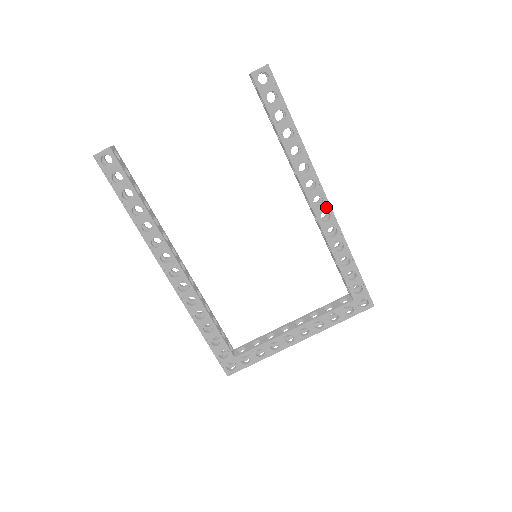
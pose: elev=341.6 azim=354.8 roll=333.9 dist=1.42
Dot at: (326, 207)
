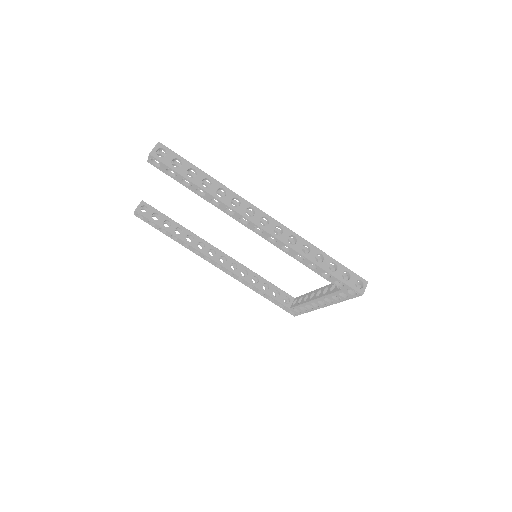
Dot at: (267, 234)
